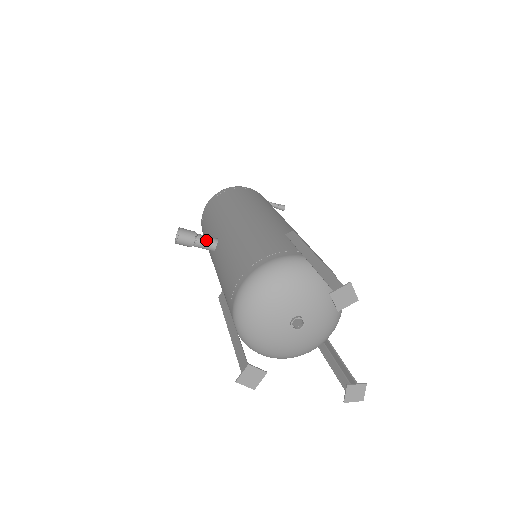
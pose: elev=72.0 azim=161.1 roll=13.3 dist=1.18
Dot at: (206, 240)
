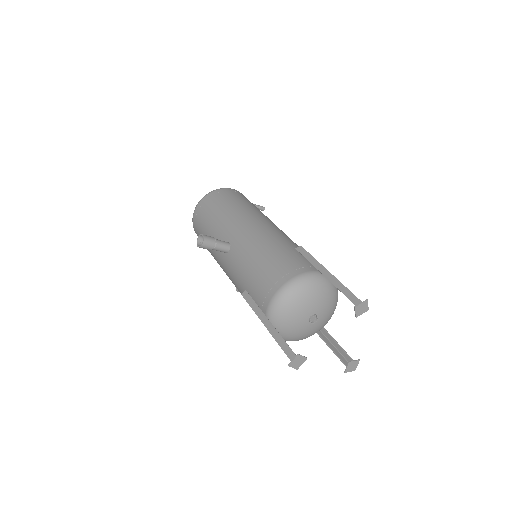
Dot at: (222, 245)
